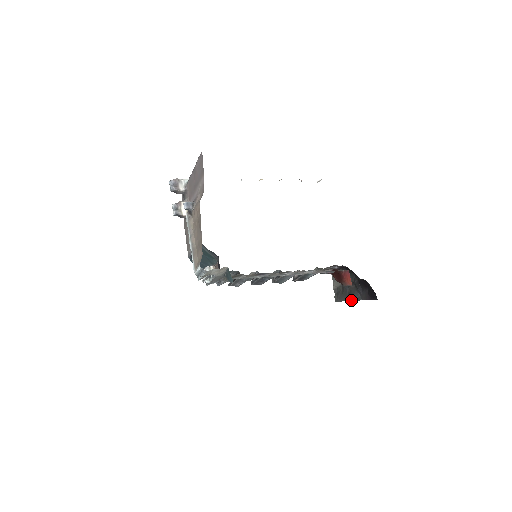
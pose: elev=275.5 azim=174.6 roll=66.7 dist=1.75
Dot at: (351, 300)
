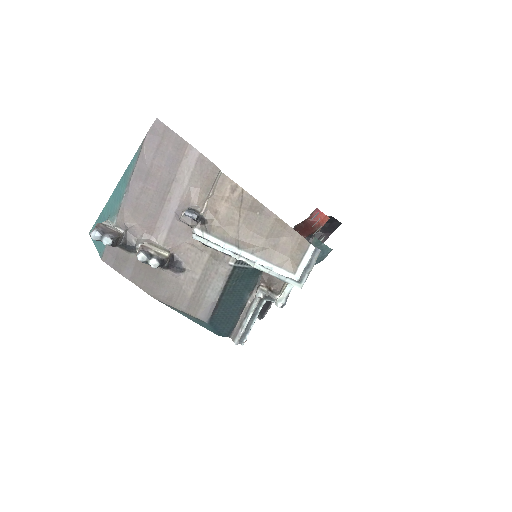
Dot at: occluded
